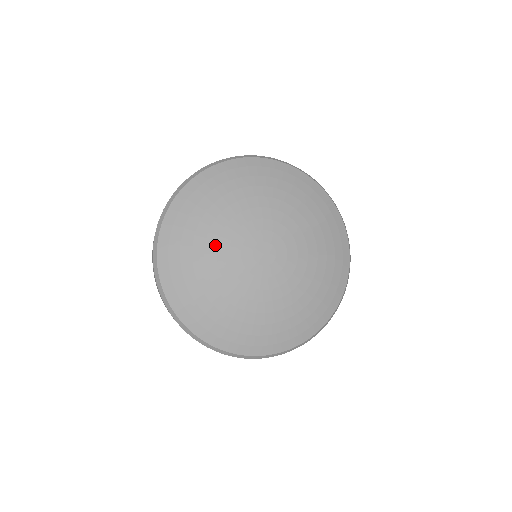
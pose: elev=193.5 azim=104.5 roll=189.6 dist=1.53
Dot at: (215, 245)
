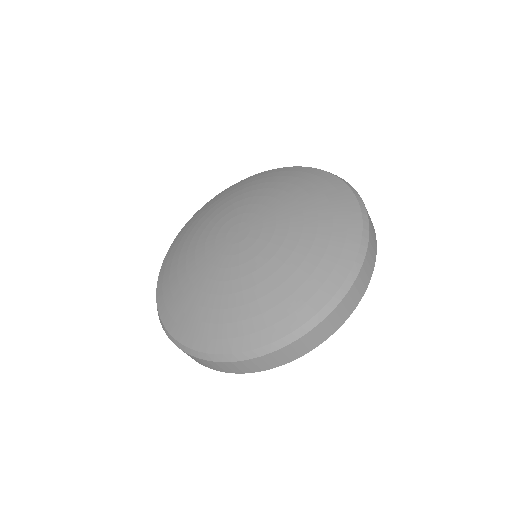
Dot at: (195, 244)
